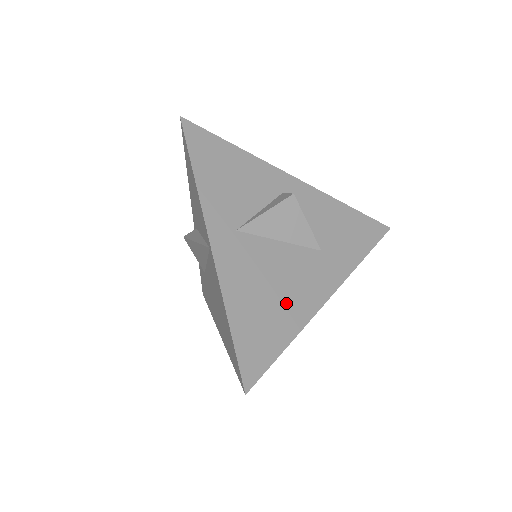
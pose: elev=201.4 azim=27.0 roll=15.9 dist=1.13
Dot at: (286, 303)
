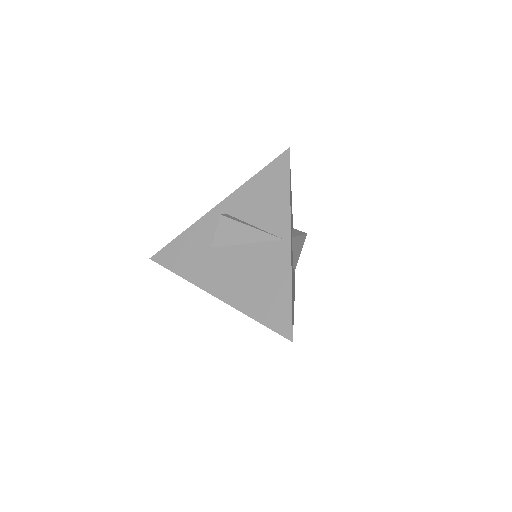
Dot at: occluded
